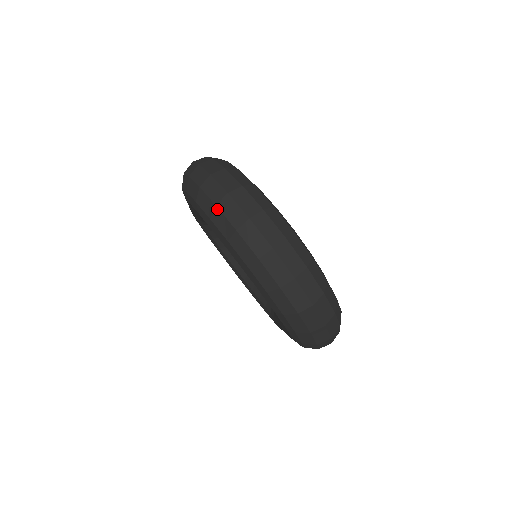
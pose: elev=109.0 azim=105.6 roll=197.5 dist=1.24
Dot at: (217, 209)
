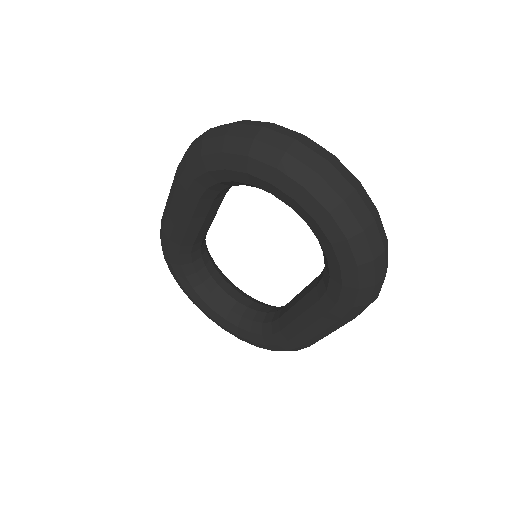
Dot at: (256, 141)
